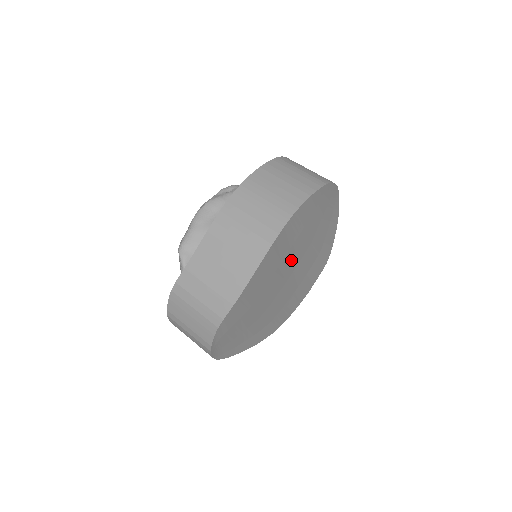
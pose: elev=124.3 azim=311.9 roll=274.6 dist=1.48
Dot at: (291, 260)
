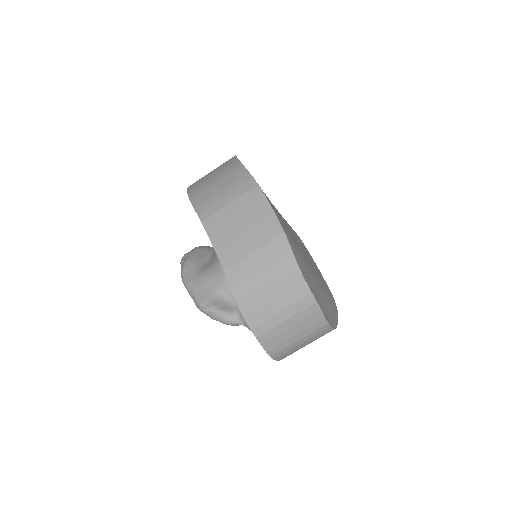
Dot at: occluded
